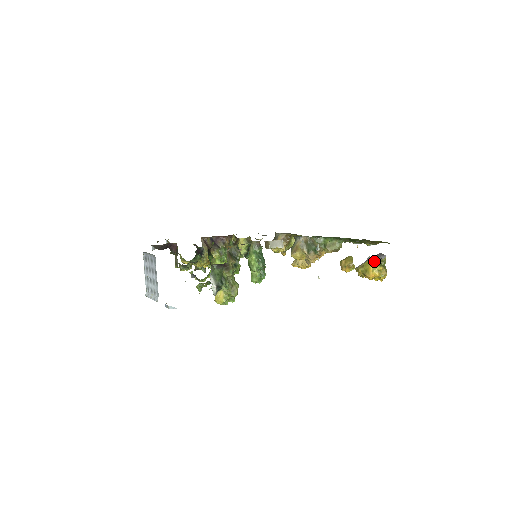
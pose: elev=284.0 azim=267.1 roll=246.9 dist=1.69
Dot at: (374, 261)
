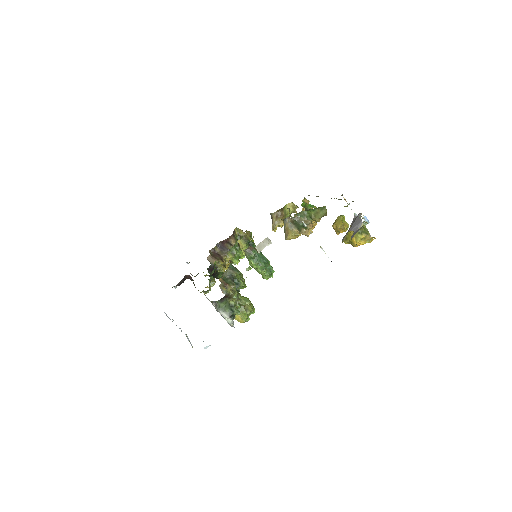
Dot at: occluded
